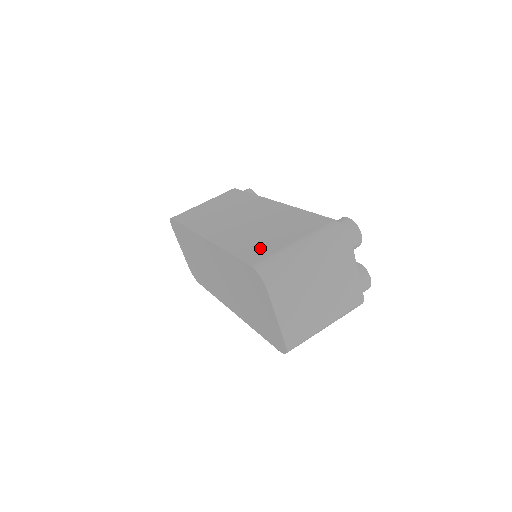
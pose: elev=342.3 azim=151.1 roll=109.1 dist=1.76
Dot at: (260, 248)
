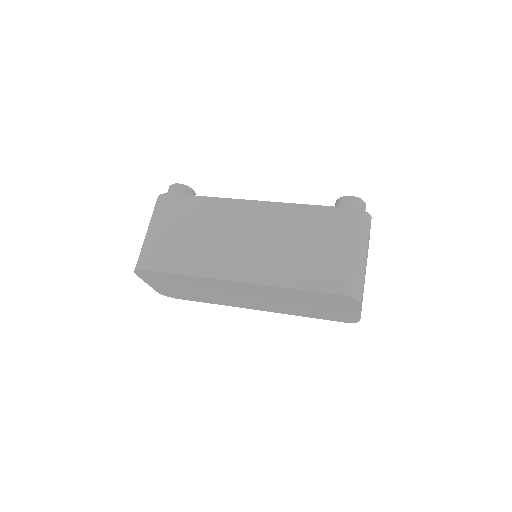
Dot at: (324, 271)
